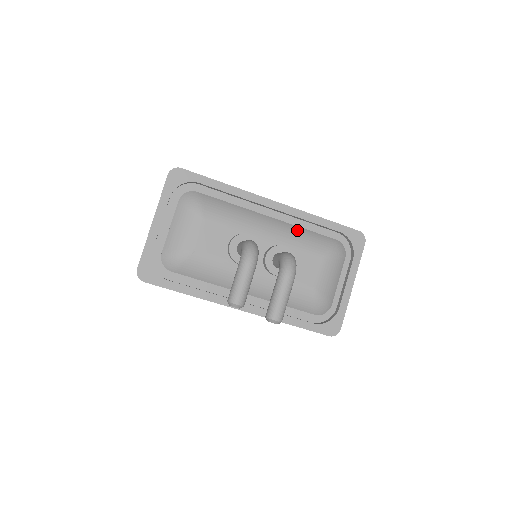
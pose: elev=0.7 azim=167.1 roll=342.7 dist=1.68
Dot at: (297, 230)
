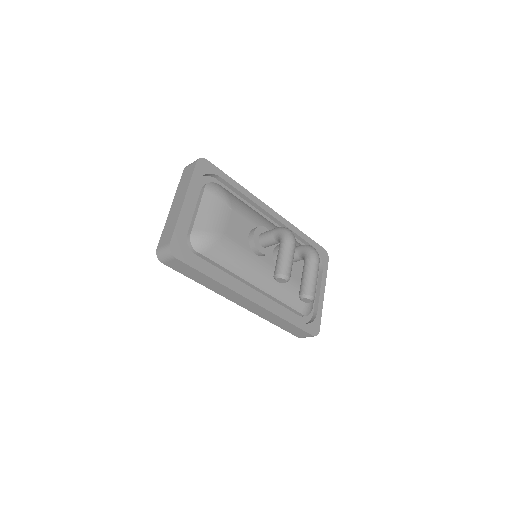
Dot at: occluded
